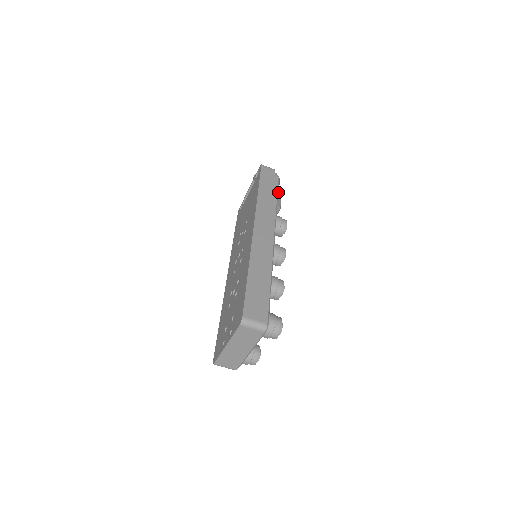
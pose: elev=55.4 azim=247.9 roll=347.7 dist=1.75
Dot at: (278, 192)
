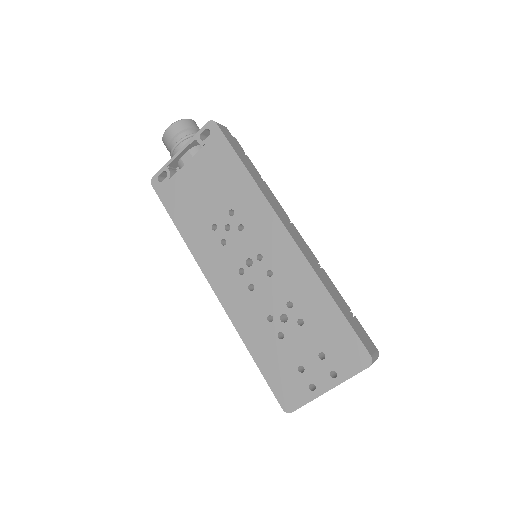
Dot at: occluded
